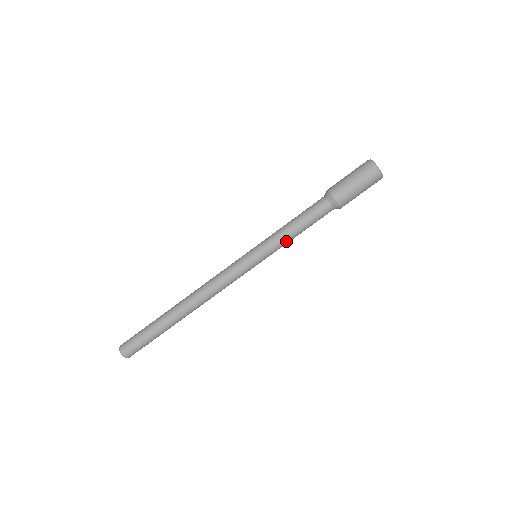
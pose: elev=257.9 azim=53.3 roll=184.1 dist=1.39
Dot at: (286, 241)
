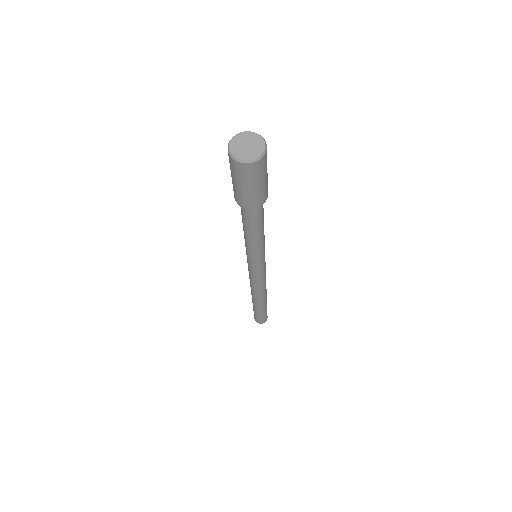
Dot at: (262, 243)
